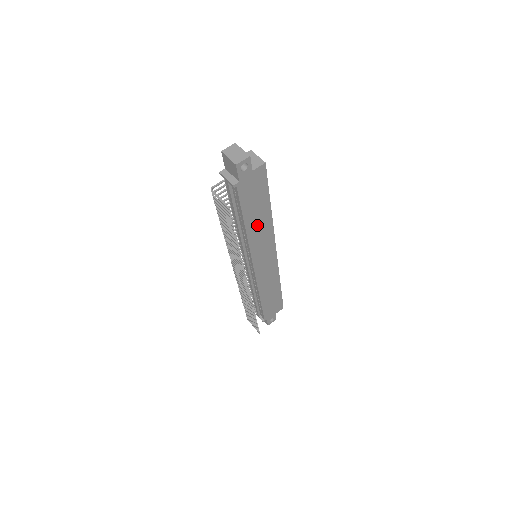
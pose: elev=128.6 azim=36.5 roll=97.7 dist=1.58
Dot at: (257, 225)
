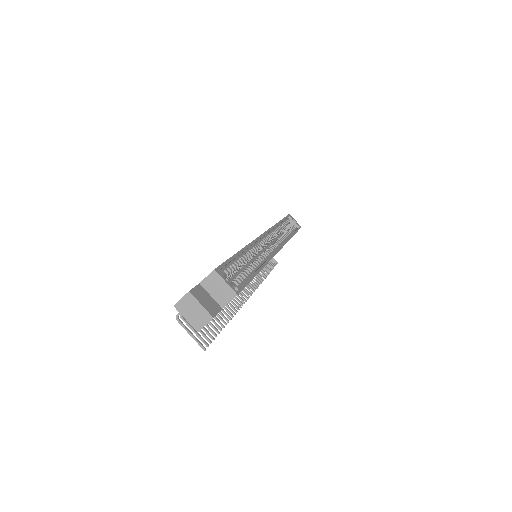
Dot at: occluded
